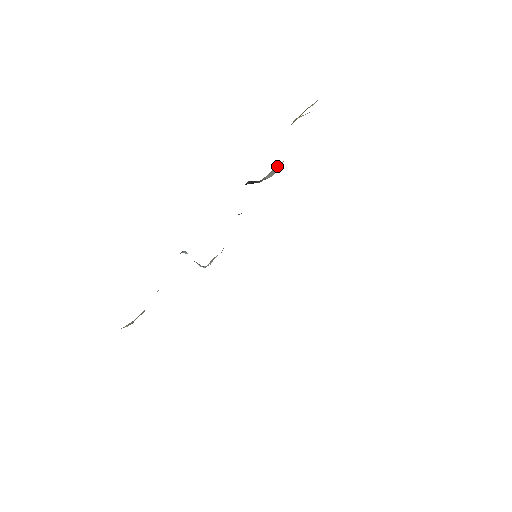
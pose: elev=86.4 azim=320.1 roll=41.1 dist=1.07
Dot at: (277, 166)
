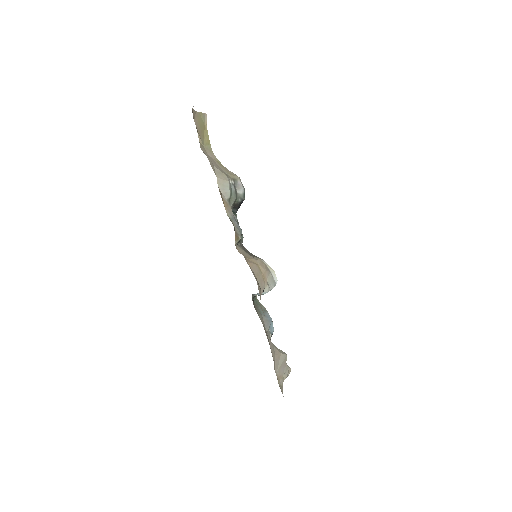
Dot at: (218, 186)
